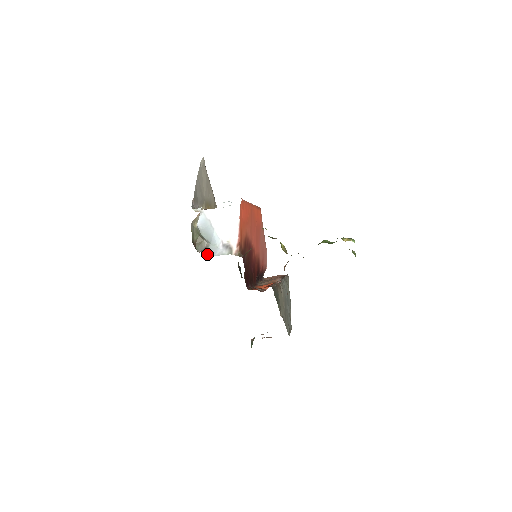
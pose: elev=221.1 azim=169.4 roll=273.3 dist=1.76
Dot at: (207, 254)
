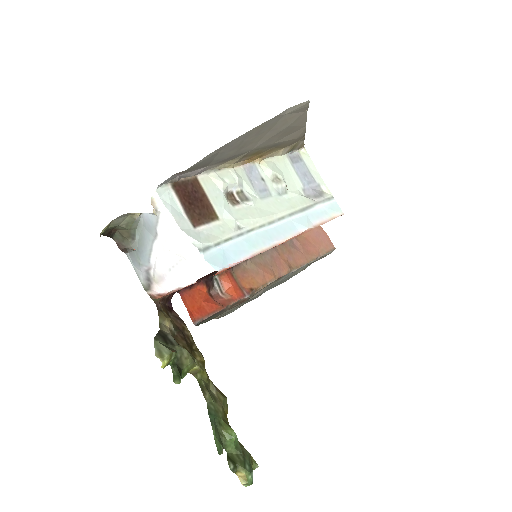
Dot at: (125, 251)
